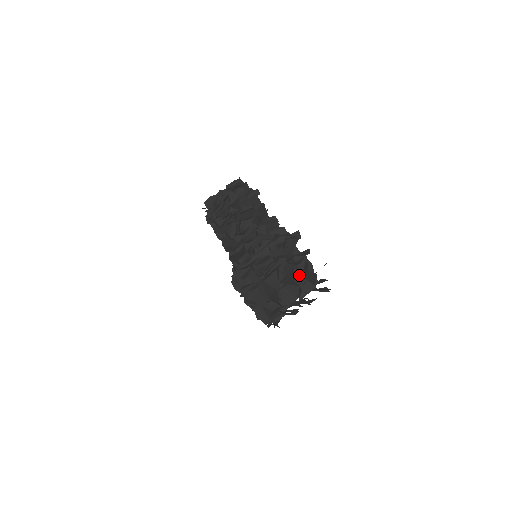
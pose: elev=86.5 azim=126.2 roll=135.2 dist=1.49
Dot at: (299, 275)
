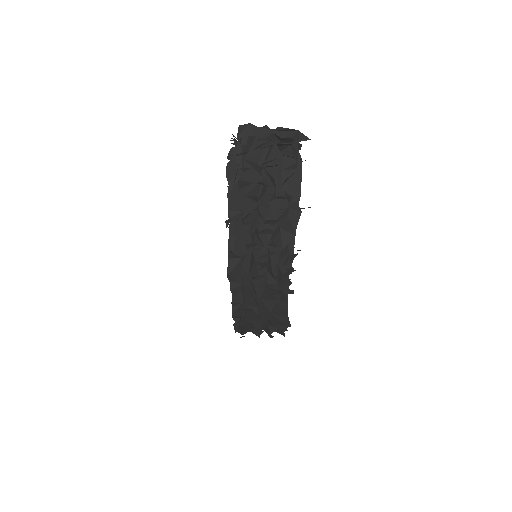
Dot at: occluded
